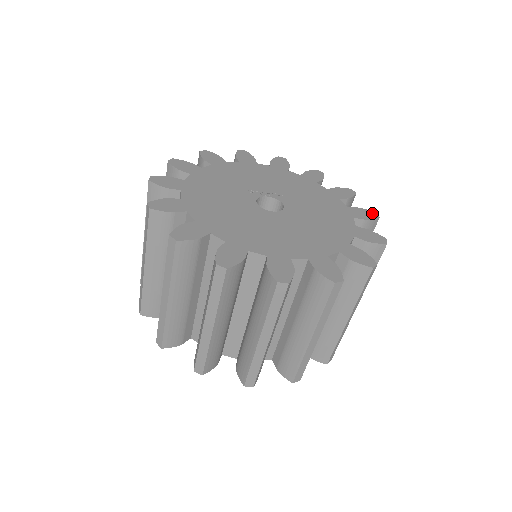
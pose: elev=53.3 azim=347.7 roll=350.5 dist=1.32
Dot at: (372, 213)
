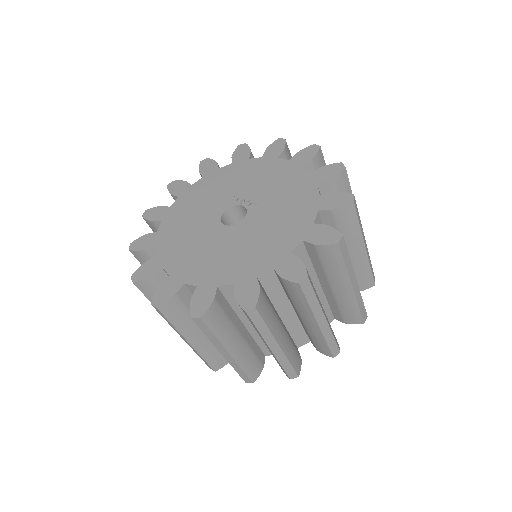
Dot at: (336, 235)
